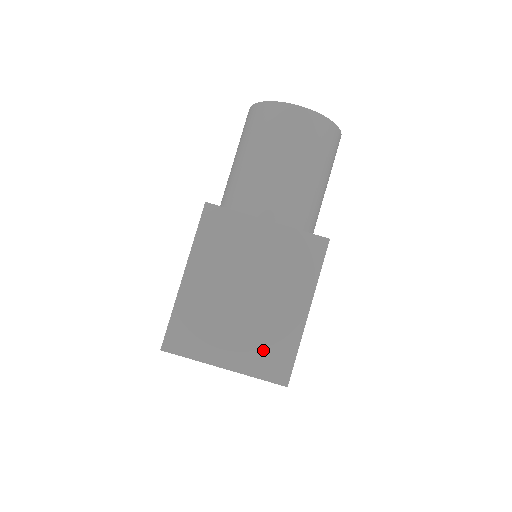
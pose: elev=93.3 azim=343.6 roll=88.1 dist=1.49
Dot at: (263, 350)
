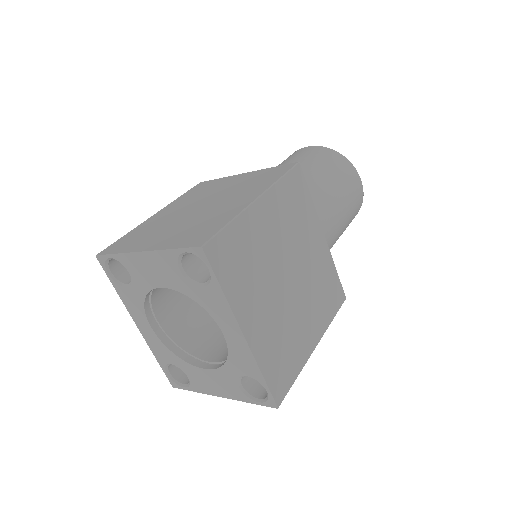
Dot at: (192, 230)
